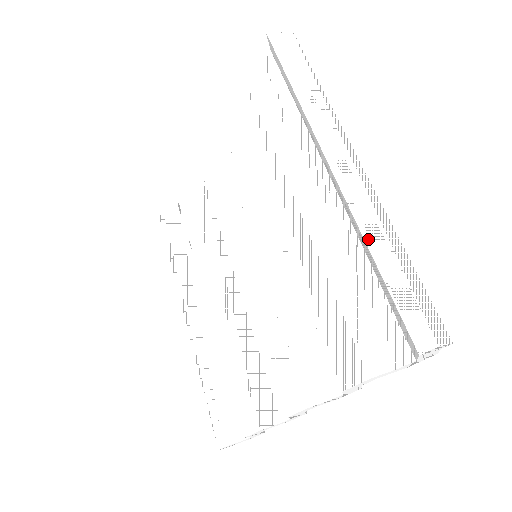
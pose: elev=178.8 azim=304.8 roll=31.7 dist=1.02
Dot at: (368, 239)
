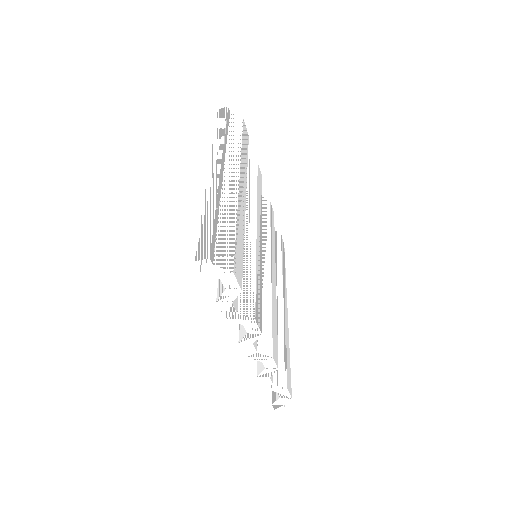
Dot at: occluded
